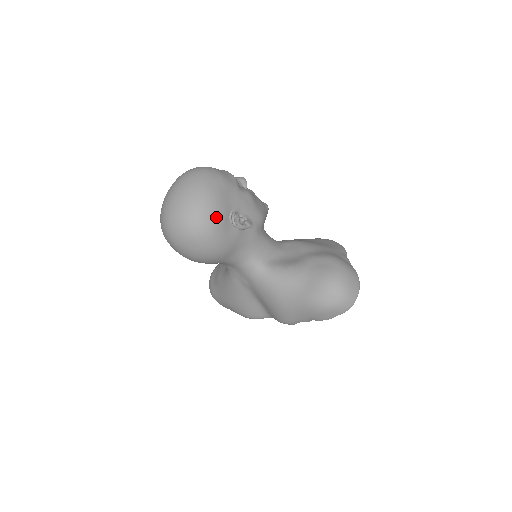
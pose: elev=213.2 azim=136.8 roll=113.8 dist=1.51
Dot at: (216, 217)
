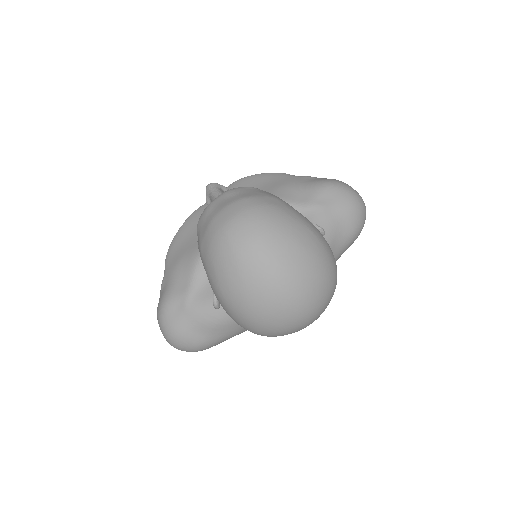
Dot at: (328, 244)
